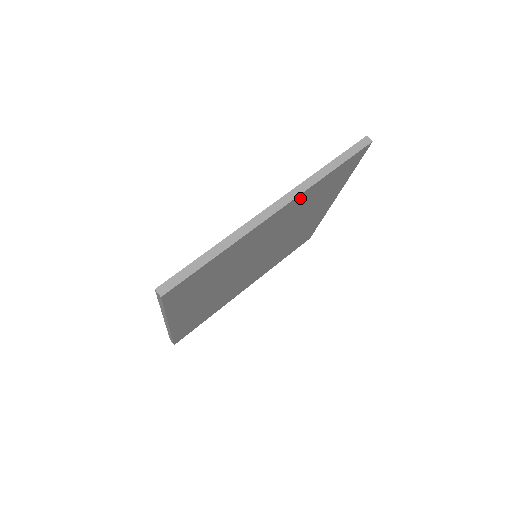
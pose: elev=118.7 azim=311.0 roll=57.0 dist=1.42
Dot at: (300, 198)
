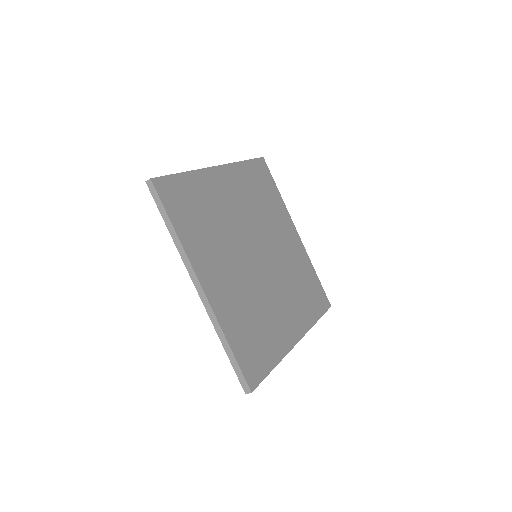
Dot at: (234, 172)
